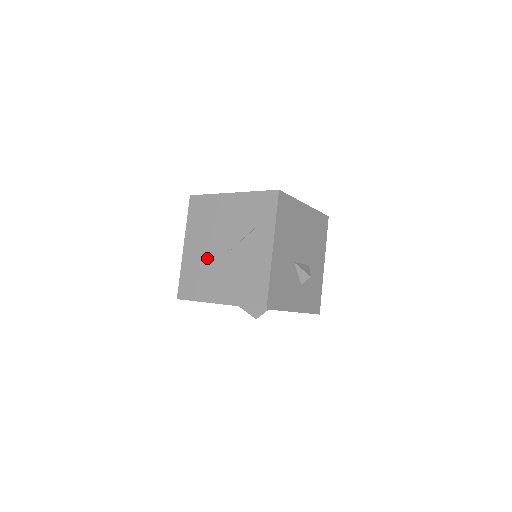
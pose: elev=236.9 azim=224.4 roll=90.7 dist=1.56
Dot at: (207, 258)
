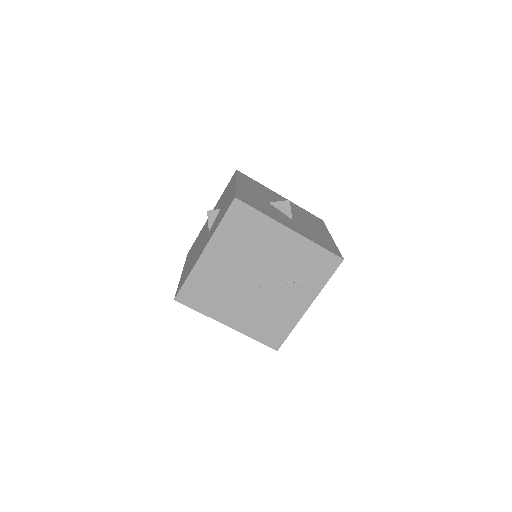
Dot at: (231, 279)
